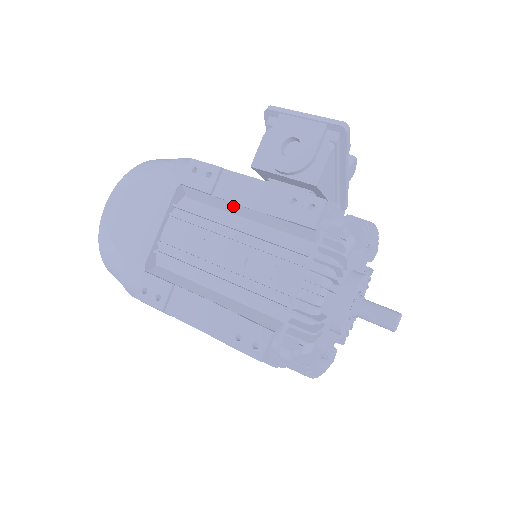
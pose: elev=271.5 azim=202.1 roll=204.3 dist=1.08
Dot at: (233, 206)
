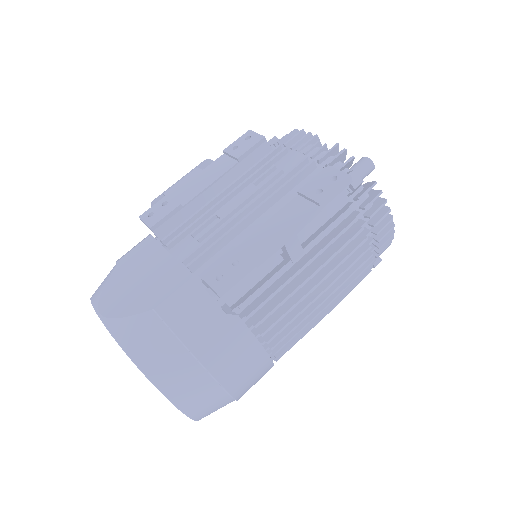
Dot at: (204, 197)
